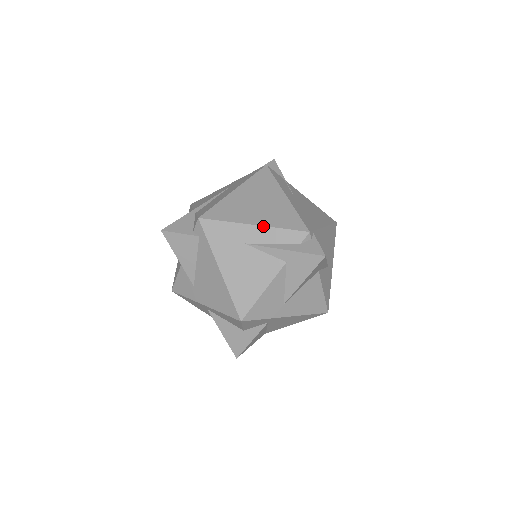
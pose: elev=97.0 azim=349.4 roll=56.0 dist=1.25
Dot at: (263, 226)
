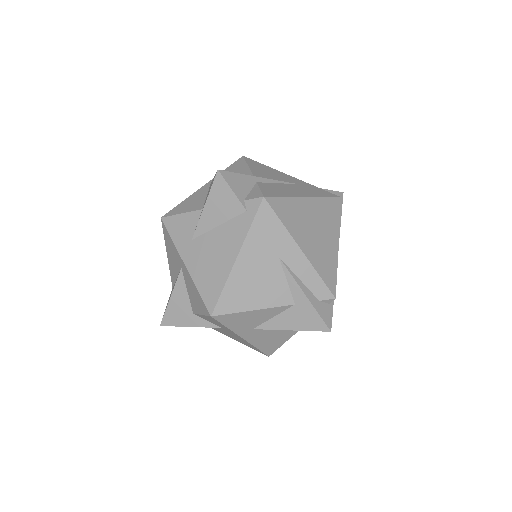
Dot at: (307, 258)
